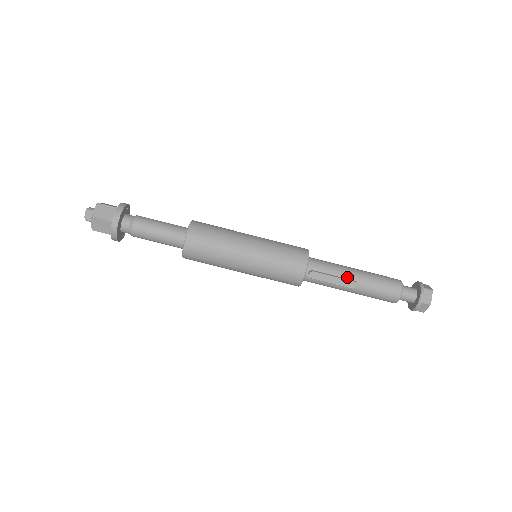
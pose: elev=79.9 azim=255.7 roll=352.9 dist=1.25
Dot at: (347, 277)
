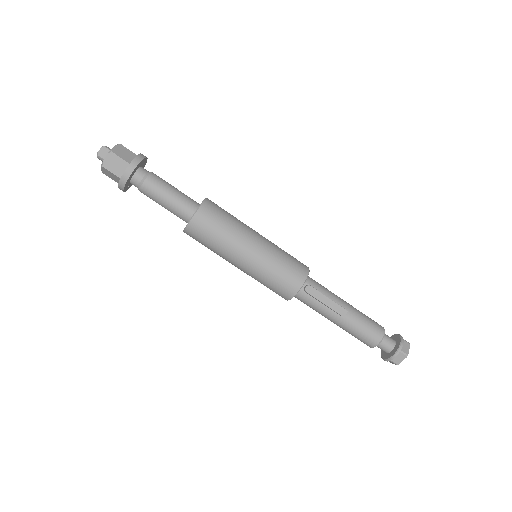
Dot at: (339, 303)
